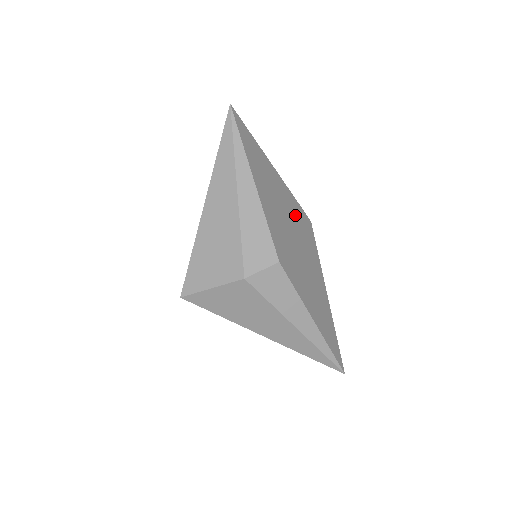
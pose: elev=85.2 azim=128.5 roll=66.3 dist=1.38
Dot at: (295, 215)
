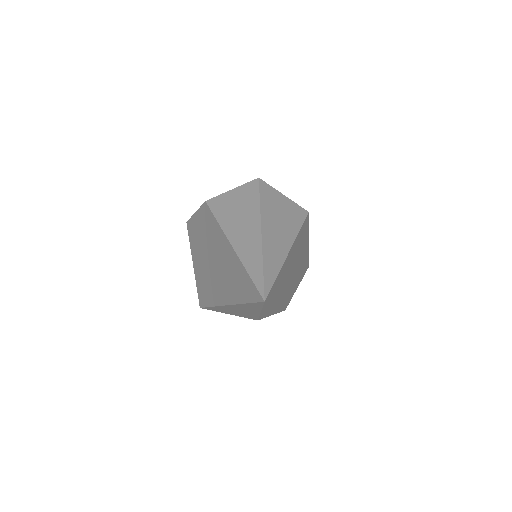
Dot at: (298, 245)
